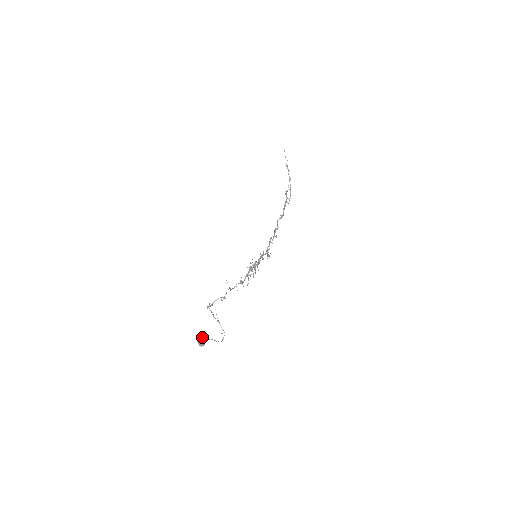
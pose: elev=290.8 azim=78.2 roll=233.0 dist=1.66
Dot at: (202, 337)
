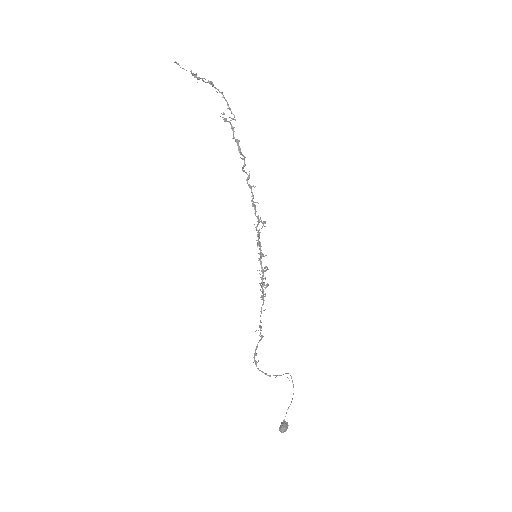
Dot at: (283, 430)
